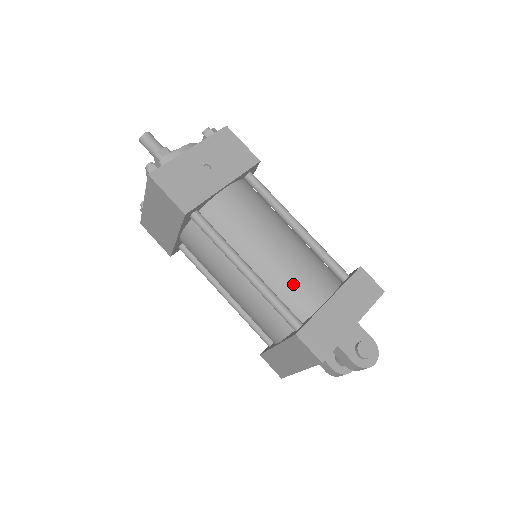
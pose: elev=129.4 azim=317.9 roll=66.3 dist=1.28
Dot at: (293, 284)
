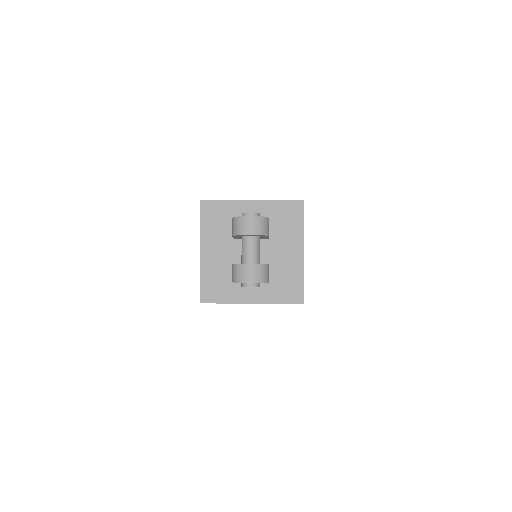
Dot at: occluded
